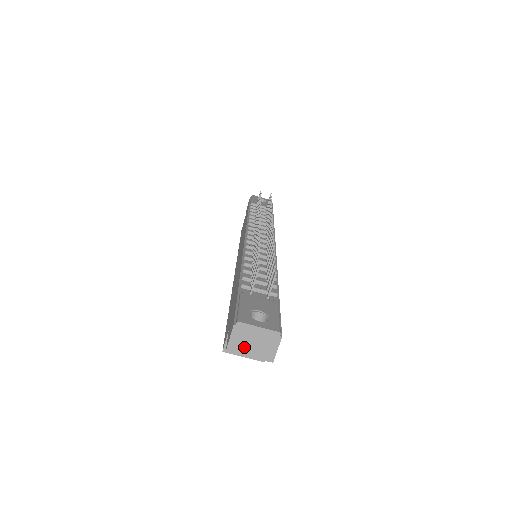
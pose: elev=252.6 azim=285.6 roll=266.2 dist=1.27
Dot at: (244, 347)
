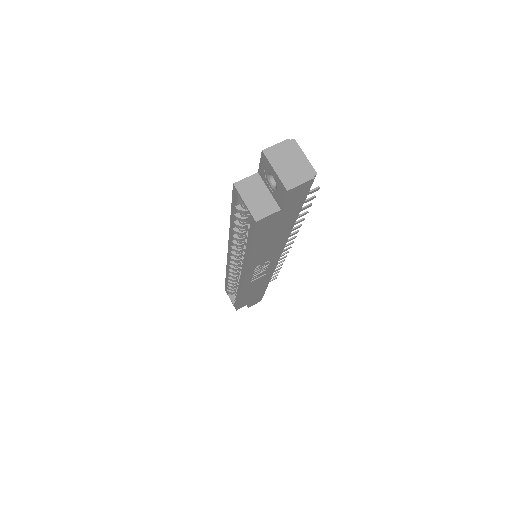
Dot at: (279, 160)
